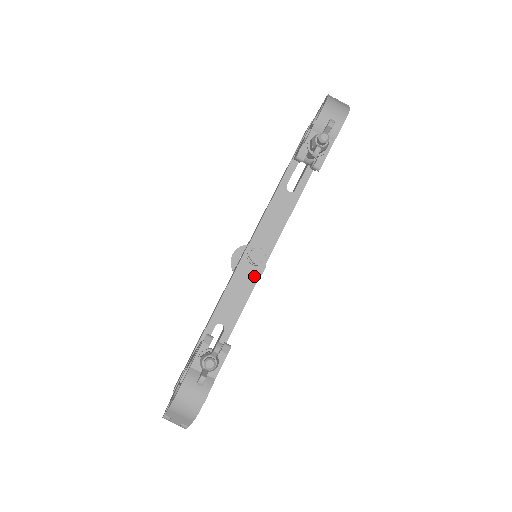
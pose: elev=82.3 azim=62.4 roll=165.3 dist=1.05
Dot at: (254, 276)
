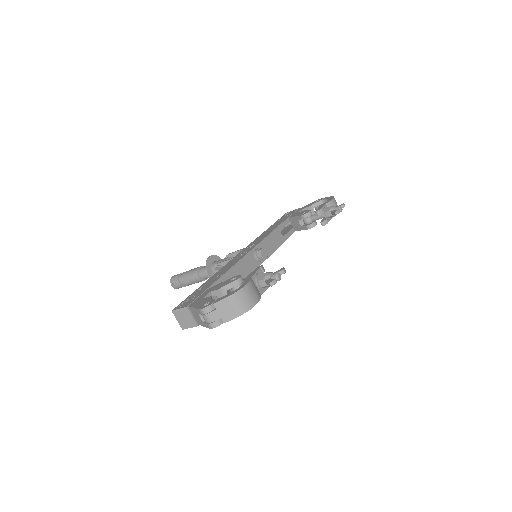
Dot at: (254, 266)
